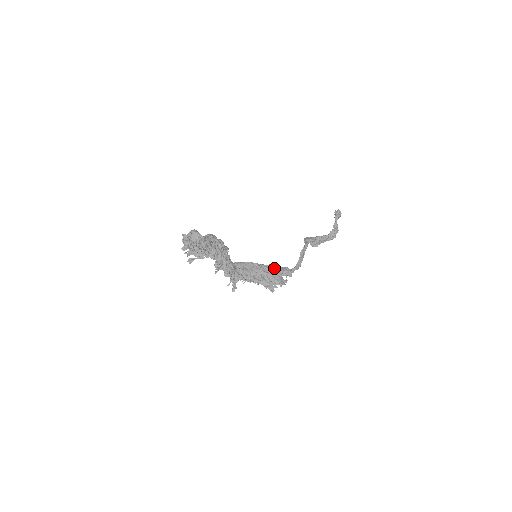
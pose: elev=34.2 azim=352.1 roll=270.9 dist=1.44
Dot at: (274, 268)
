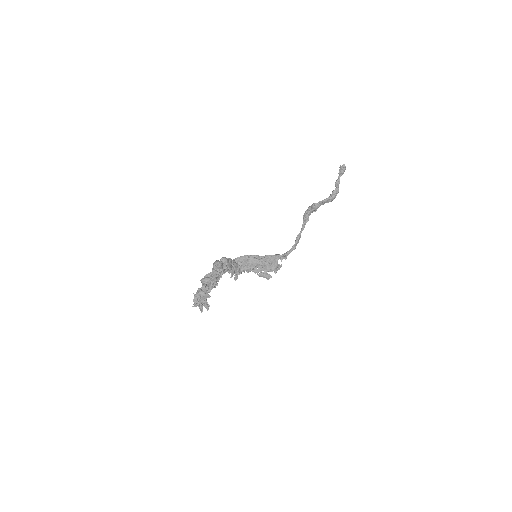
Dot at: (271, 258)
